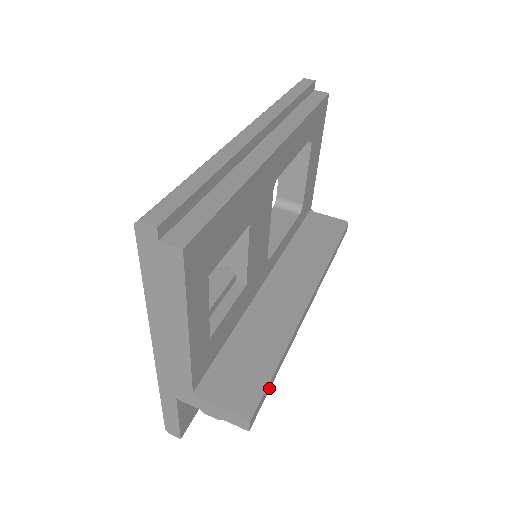
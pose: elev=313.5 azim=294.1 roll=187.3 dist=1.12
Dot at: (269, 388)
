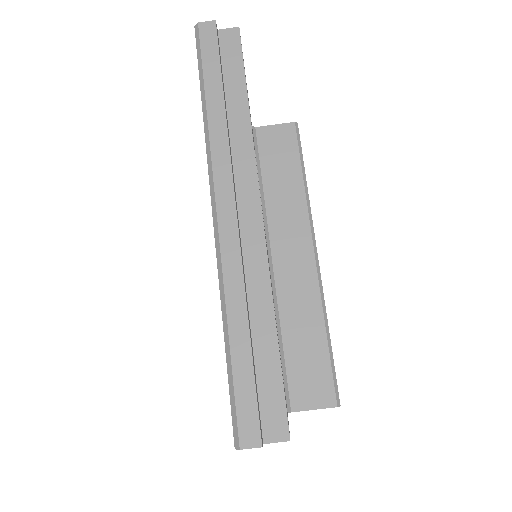
Dot at: occluded
